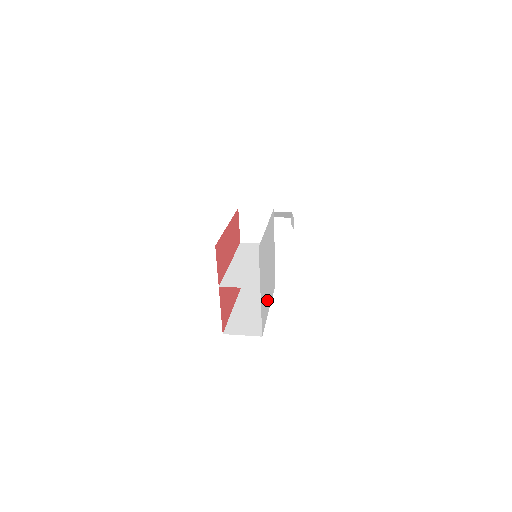
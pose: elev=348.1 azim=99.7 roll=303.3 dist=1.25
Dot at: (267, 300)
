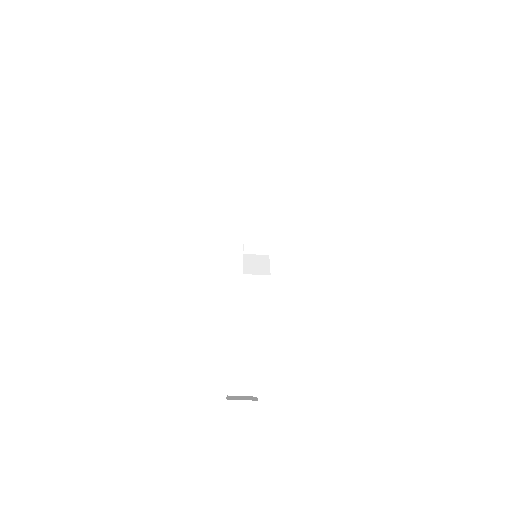
Dot at: occluded
